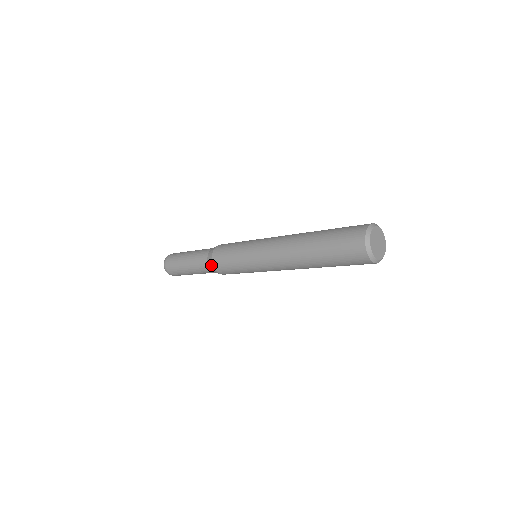
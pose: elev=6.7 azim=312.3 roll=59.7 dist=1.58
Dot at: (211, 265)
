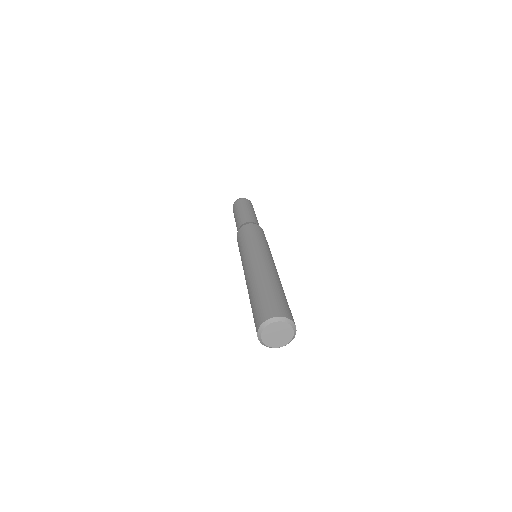
Dot at: occluded
